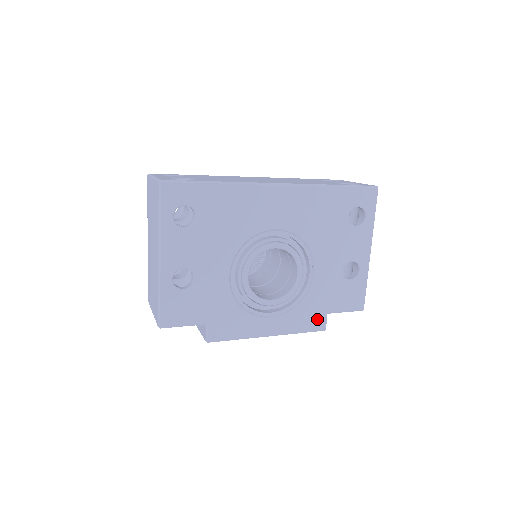
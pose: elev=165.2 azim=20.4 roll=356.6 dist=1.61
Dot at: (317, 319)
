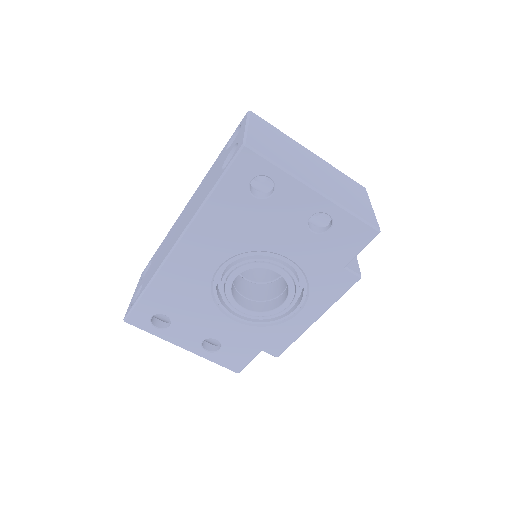
Dot at: (341, 279)
